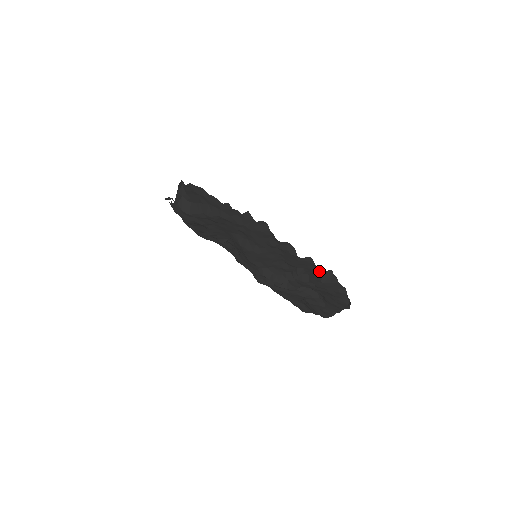
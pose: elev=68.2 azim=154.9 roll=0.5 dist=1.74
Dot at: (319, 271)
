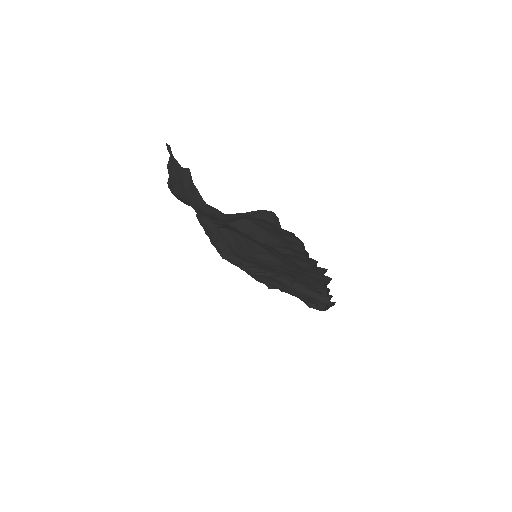
Dot at: (324, 299)
